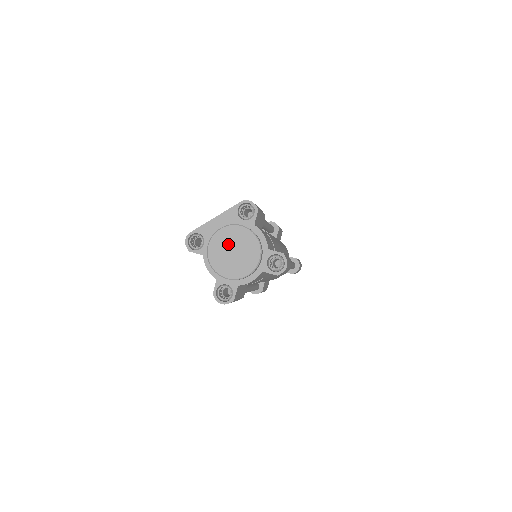
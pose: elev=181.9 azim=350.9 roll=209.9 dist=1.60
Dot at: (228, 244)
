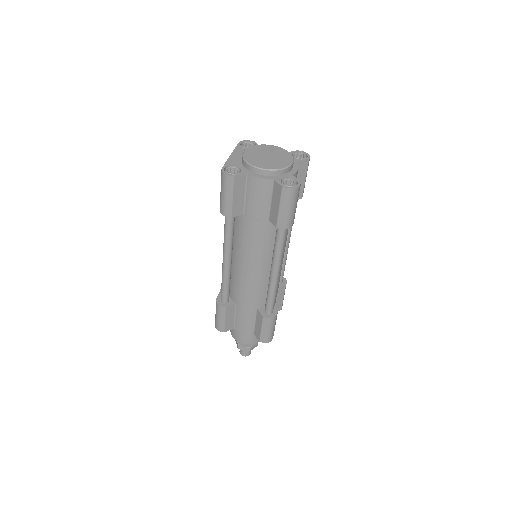
Dot at: (259, 155)
